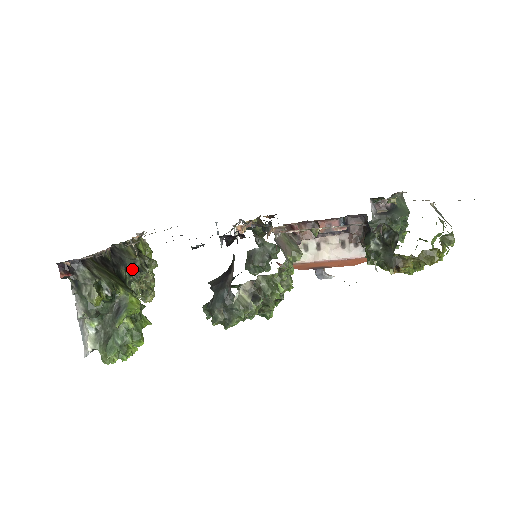
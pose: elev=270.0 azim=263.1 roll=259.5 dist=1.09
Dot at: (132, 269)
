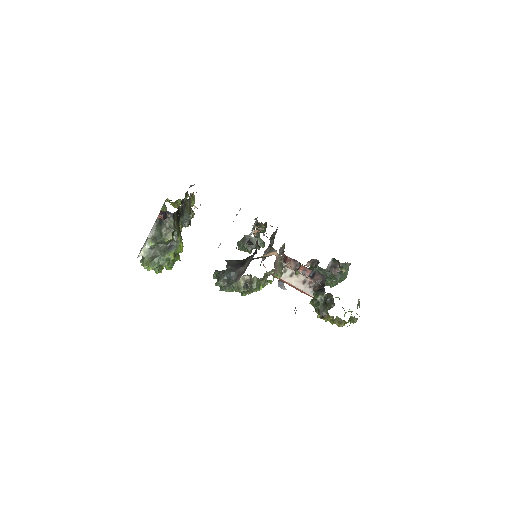
Dot at: (185, 220)
